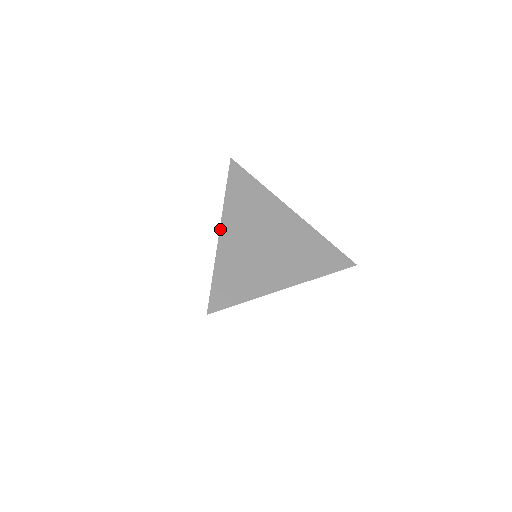
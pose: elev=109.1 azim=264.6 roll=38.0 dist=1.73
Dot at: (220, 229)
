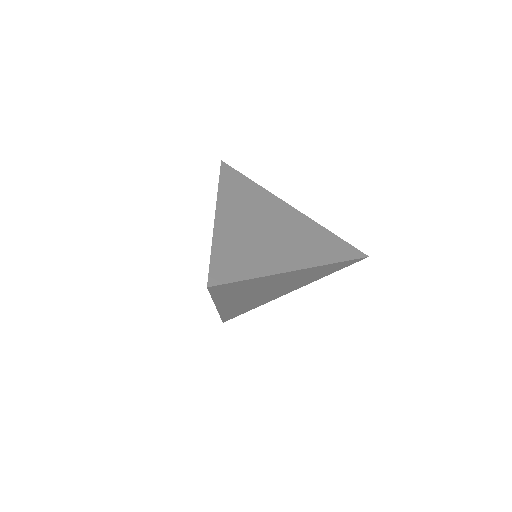
Dot at: (217, 309)
